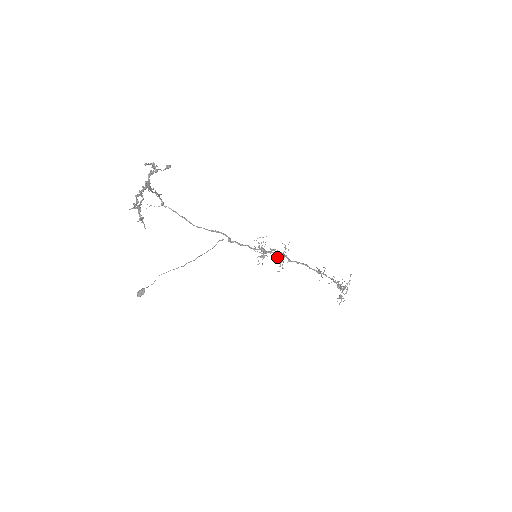
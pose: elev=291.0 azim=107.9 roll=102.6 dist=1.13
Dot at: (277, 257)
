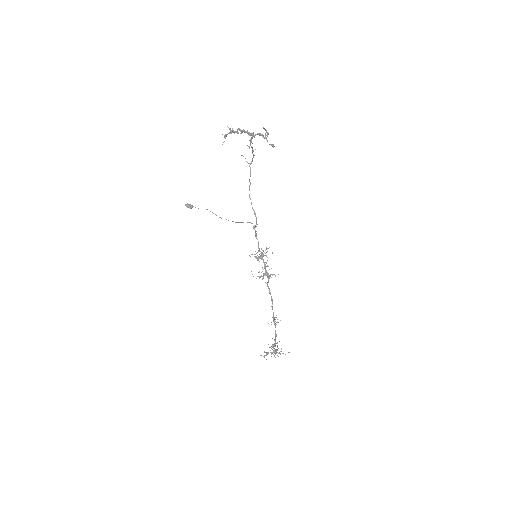
Dot at: (263, 269)
